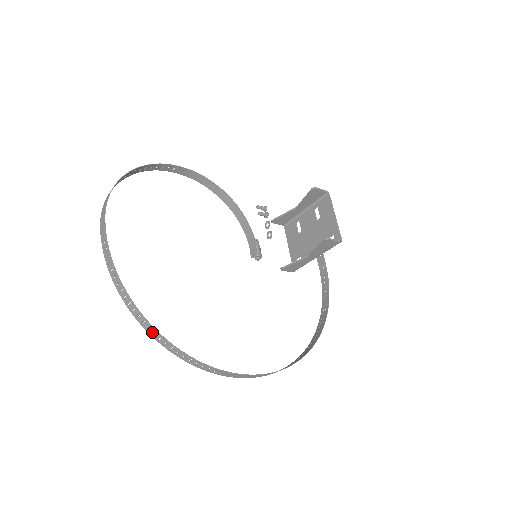
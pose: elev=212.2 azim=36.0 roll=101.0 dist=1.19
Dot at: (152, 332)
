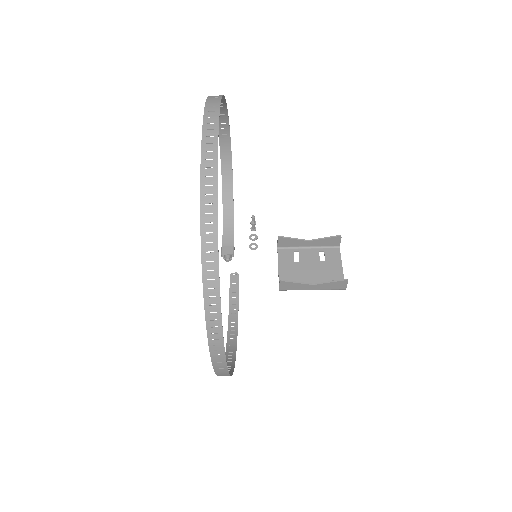
Dot at: (209, 258)
